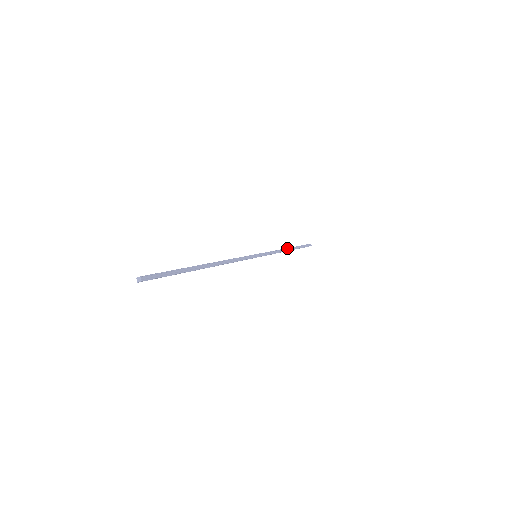
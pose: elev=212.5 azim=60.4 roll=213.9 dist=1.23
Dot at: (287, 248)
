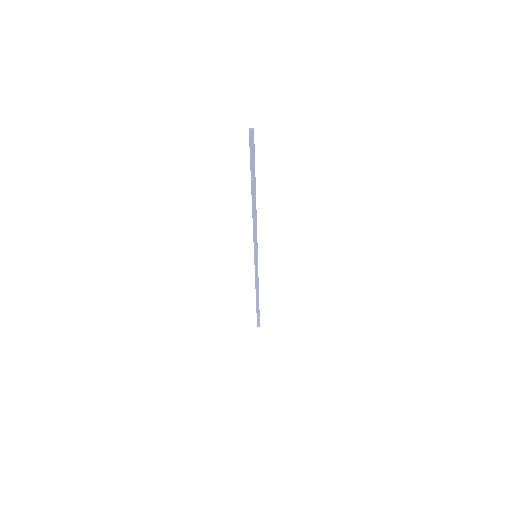
Dot at: occluded
